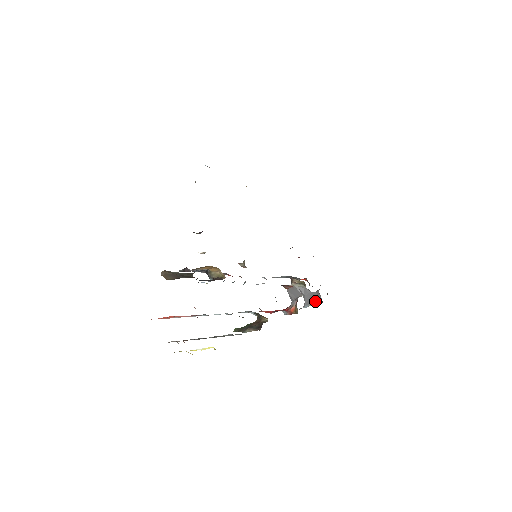
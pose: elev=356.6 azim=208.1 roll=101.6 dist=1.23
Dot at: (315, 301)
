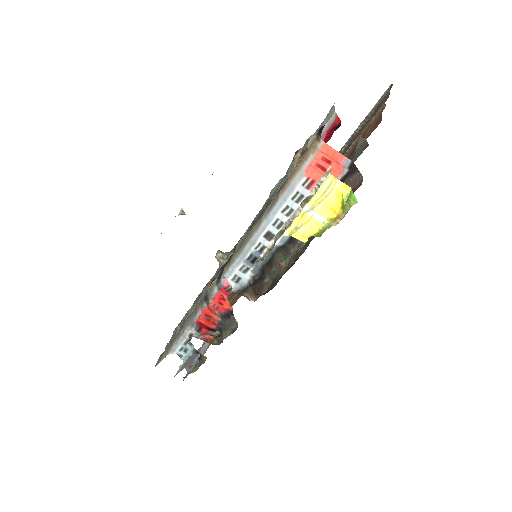
Dot at: (181, 369)
